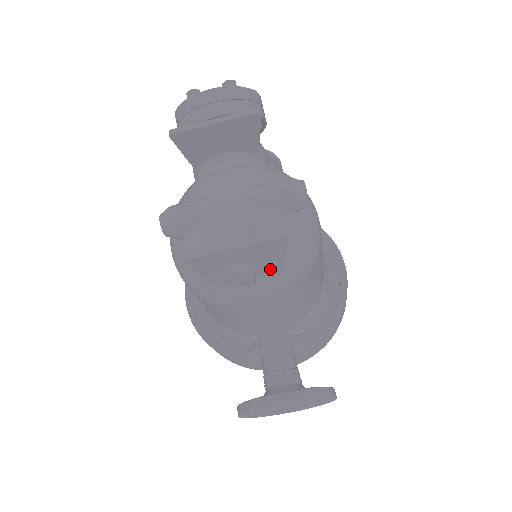
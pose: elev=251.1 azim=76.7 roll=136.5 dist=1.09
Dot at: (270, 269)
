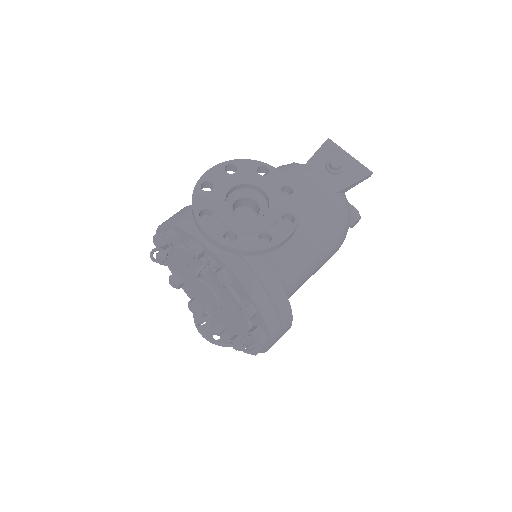
Dot at: (342, 180)
